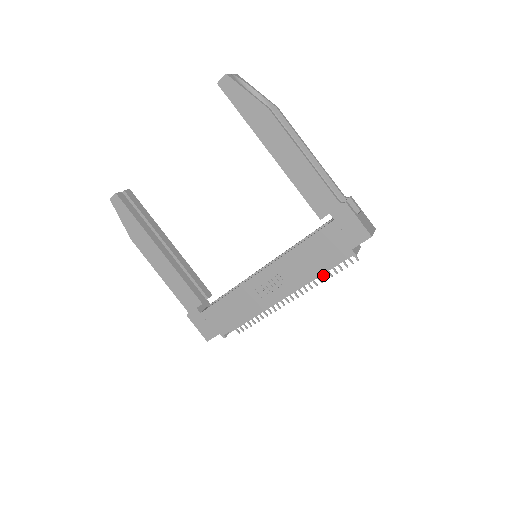
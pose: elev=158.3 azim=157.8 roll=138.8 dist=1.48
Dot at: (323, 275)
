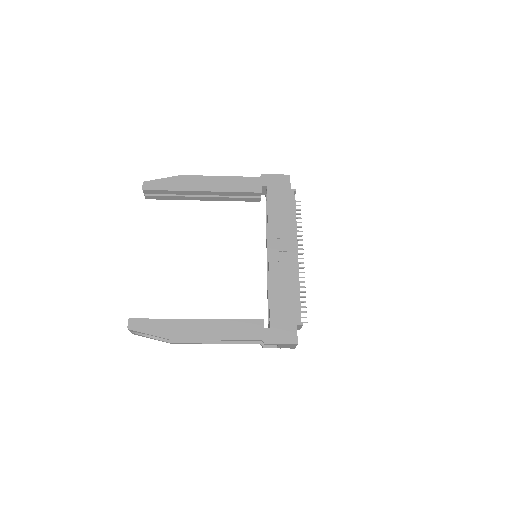
Dot at: (297, 227)
